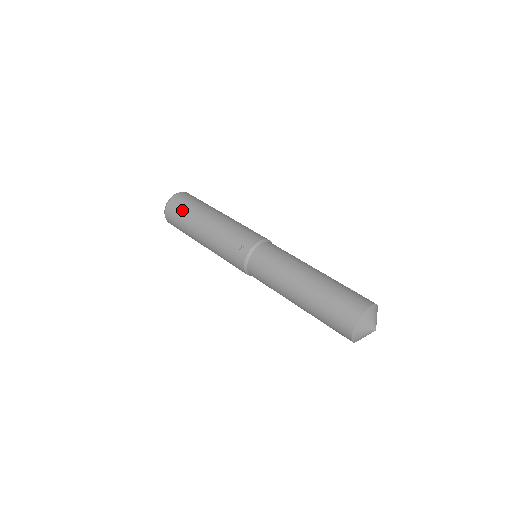
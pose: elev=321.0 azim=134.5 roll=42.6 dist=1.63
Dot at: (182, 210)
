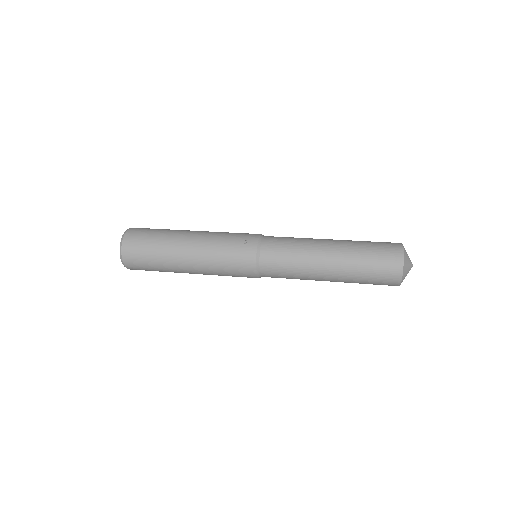
Dot at: (149, 236)
